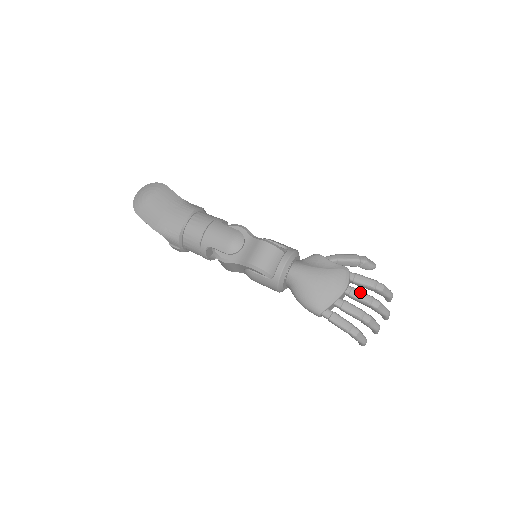
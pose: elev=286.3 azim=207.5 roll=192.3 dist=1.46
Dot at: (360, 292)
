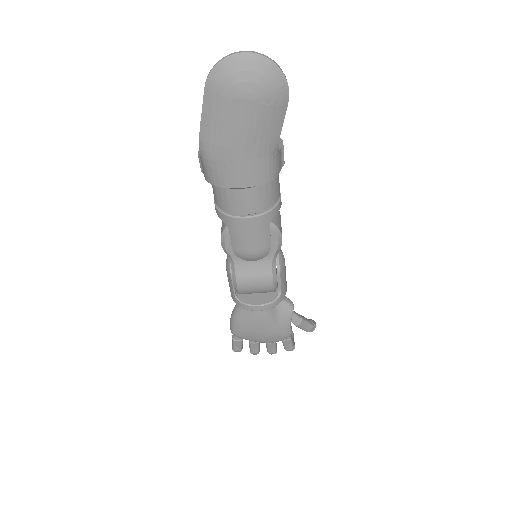
Dot at: (274, 347)
